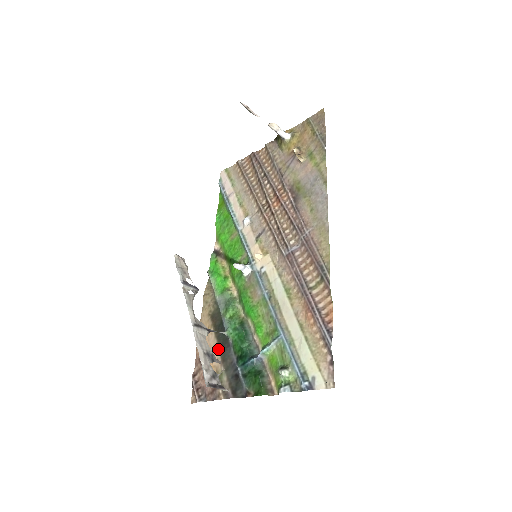
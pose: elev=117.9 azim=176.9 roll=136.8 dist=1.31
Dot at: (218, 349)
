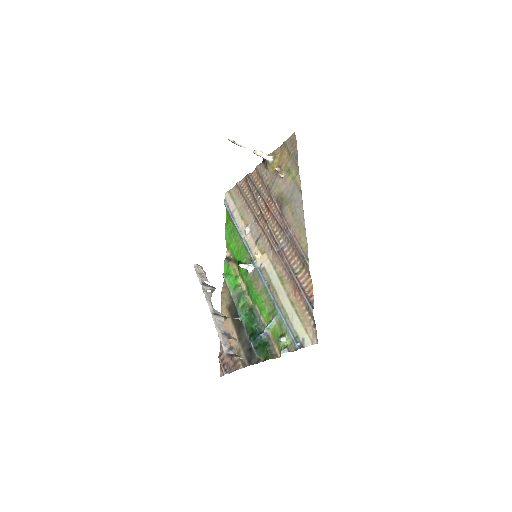
Dot at: (235, 332)
